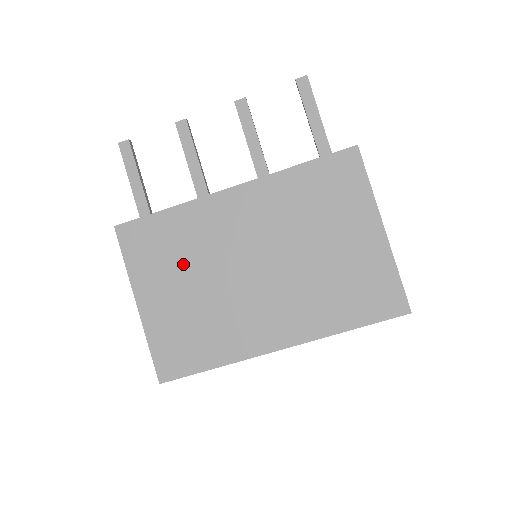
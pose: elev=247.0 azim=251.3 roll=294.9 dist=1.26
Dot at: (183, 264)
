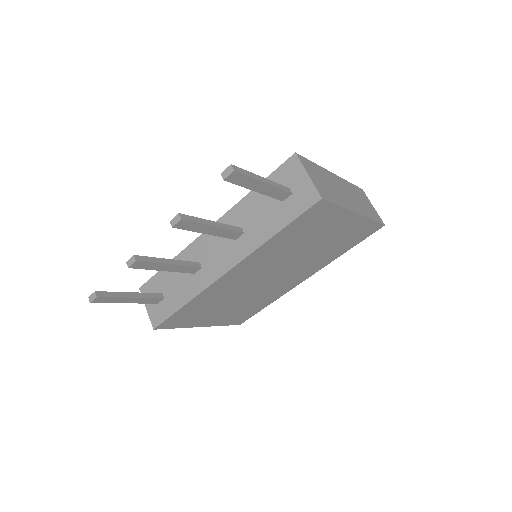
Dot at: (219, 305)
